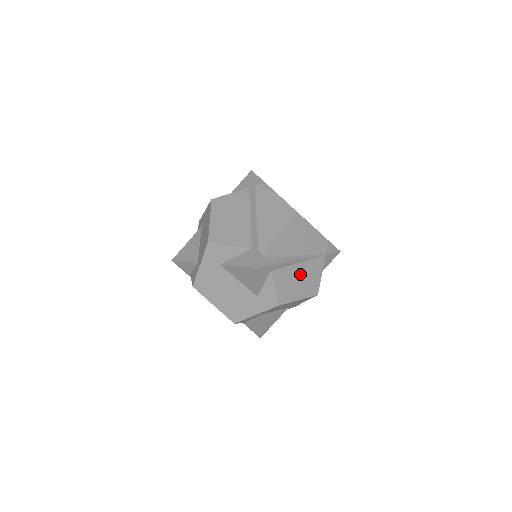
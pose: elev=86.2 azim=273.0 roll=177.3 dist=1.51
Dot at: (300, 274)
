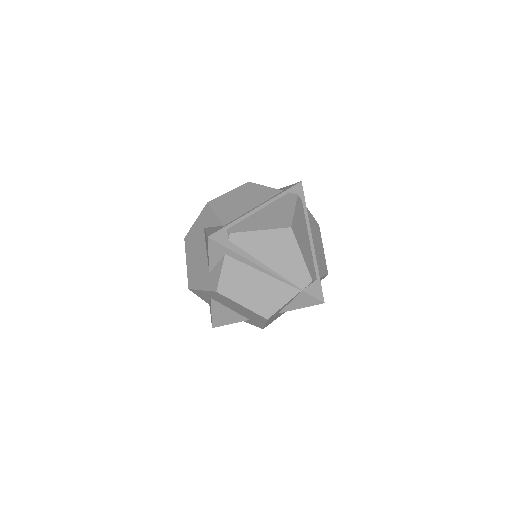
Dot at: (258, 283)
